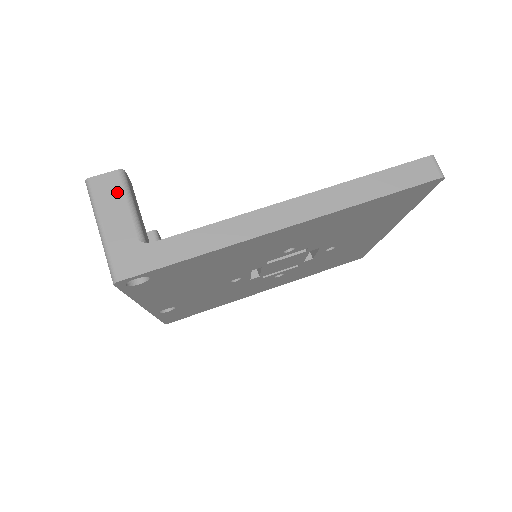
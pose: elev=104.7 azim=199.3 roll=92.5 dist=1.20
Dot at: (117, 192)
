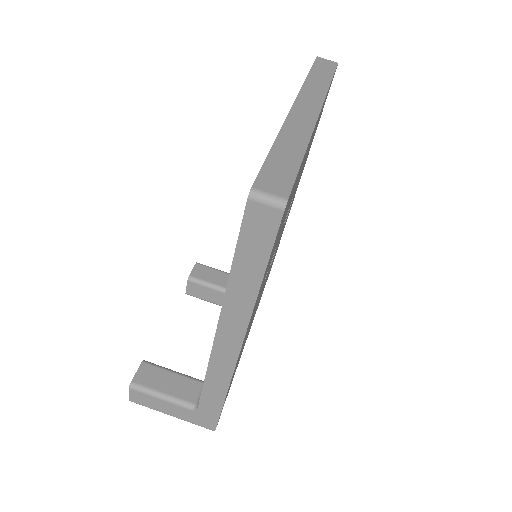
Dot at: (147, 398)
